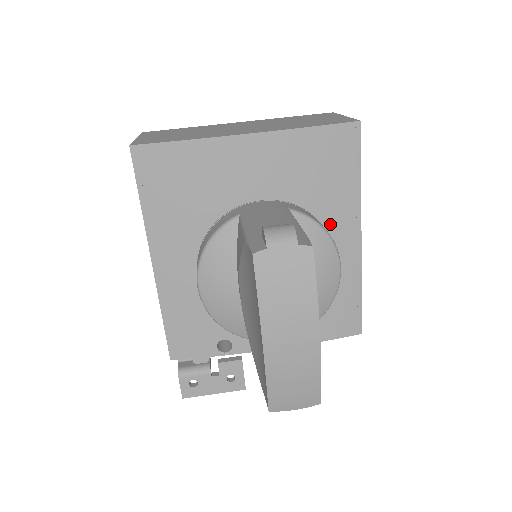
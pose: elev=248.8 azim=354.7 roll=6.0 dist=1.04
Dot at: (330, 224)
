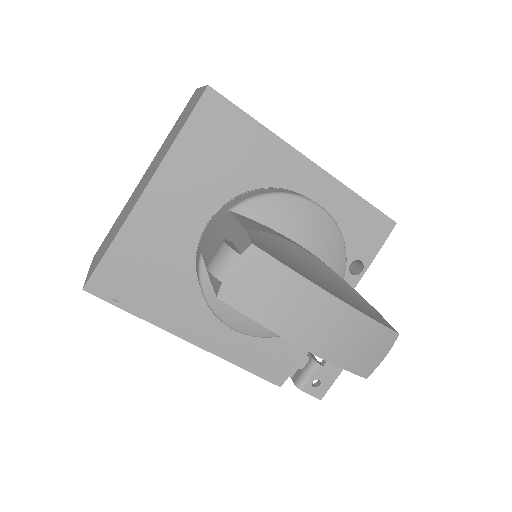
Dot at: (276, 180)
